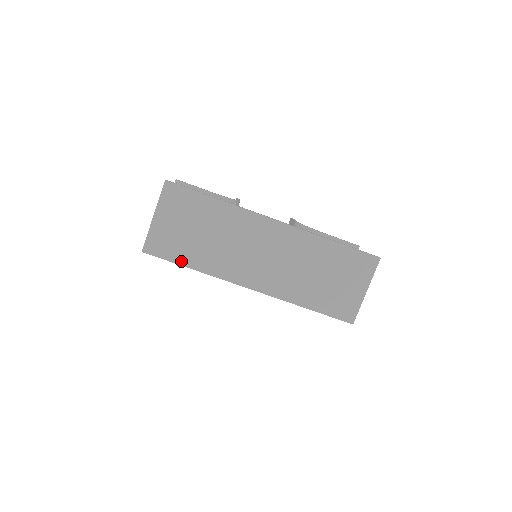
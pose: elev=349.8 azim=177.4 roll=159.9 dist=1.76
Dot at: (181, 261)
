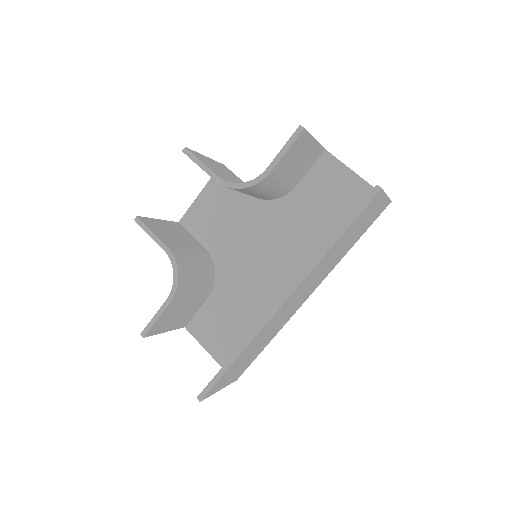
Dot at: (259, 353)
